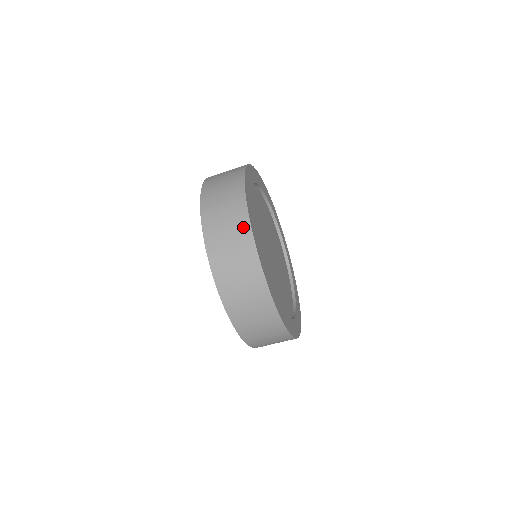
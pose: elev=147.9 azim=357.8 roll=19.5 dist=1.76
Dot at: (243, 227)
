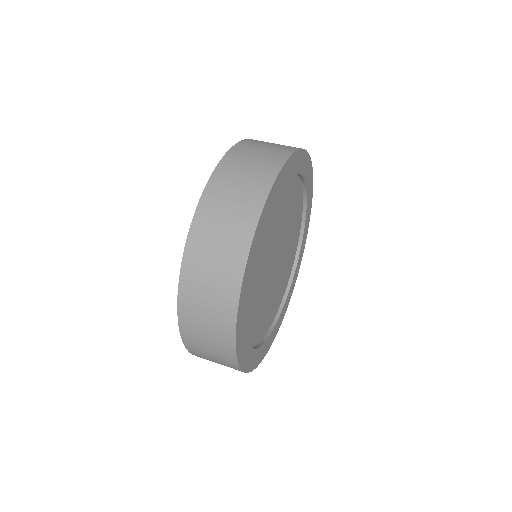
Dot at: (244, 232)
